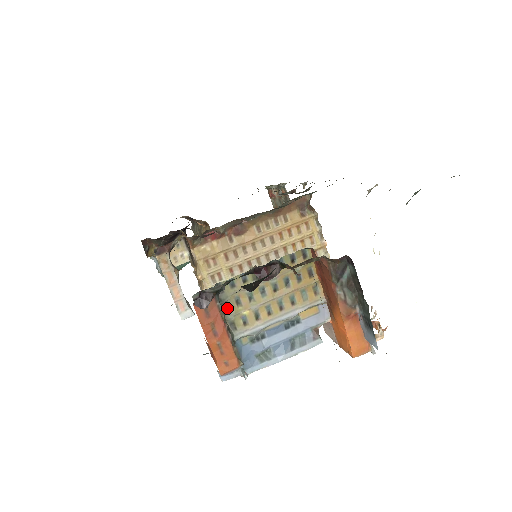
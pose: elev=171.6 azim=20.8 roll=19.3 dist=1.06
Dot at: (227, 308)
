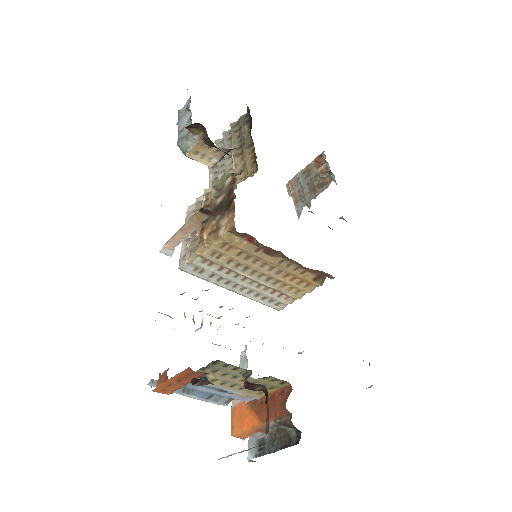
Dot at: (204, 369)
